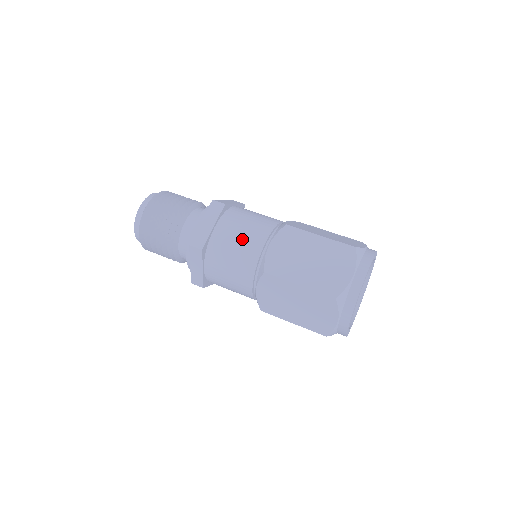
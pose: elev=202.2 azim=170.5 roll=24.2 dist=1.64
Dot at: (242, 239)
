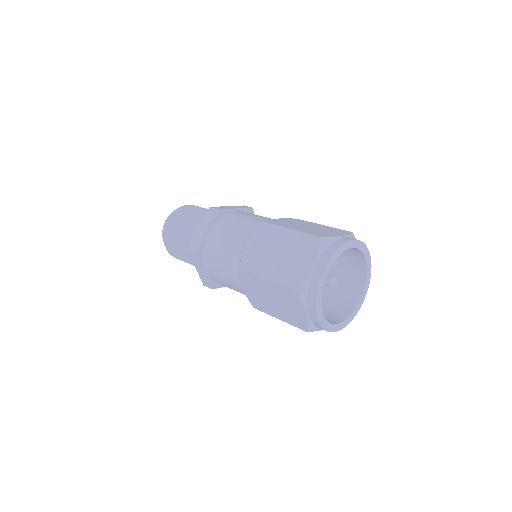
Dot at: (255, 216)
